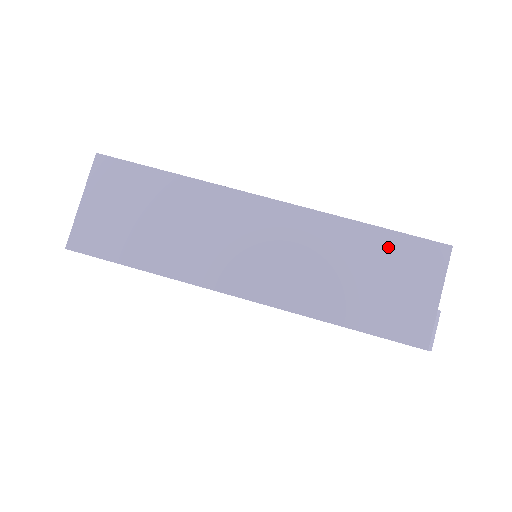
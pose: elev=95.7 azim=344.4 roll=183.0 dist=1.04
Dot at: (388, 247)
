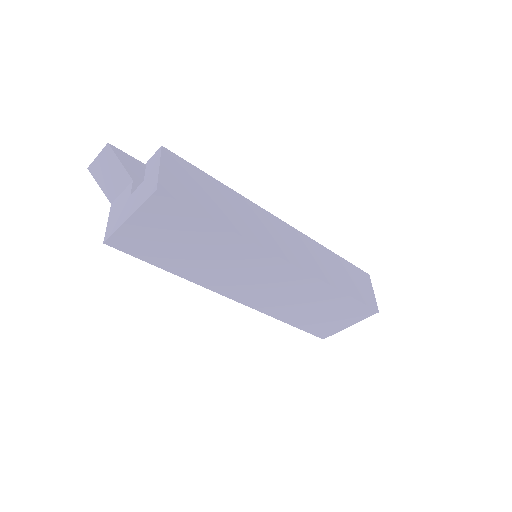
Dot at: (344, 304)
